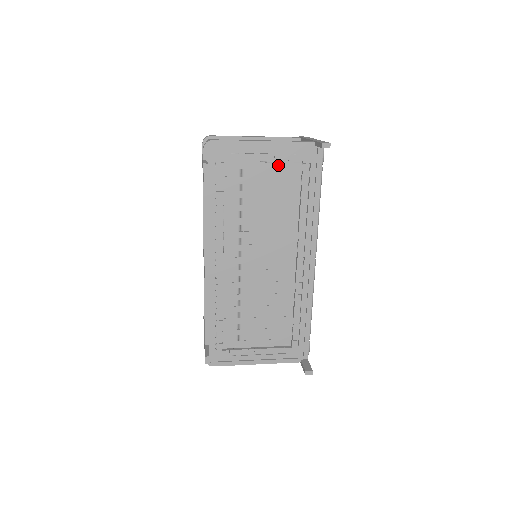
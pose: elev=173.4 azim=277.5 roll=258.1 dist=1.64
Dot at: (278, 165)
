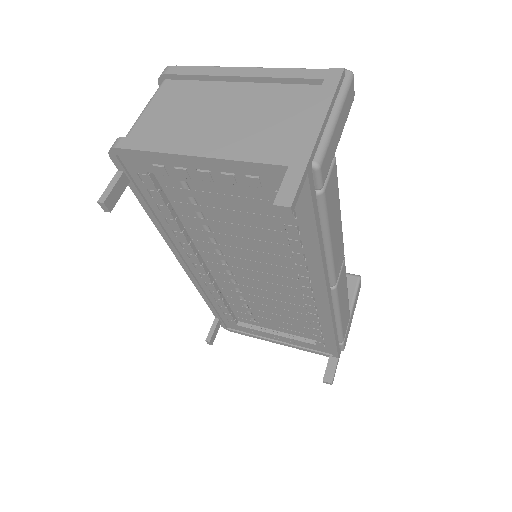
Dot at: occluded
